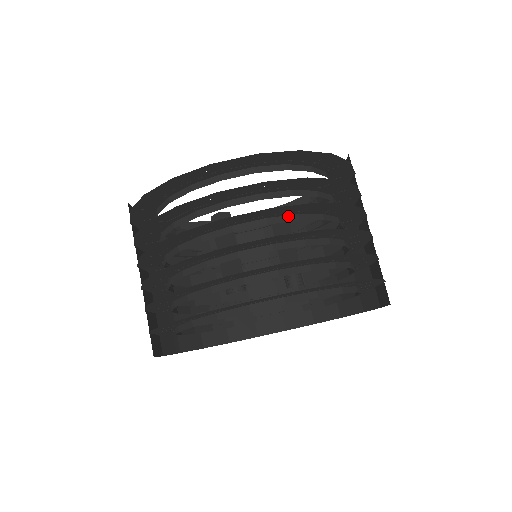
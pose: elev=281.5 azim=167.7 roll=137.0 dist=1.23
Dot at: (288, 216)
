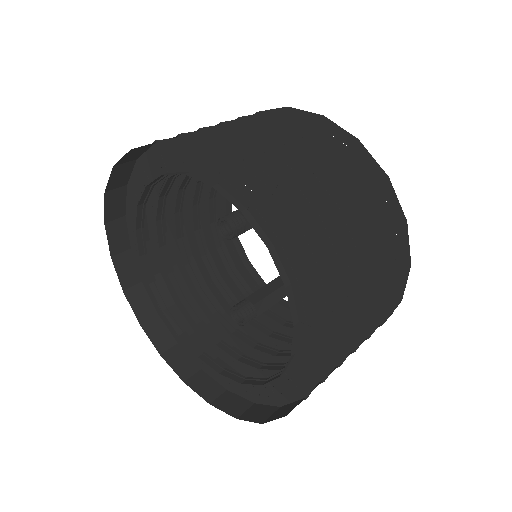
Dot at: occluded
